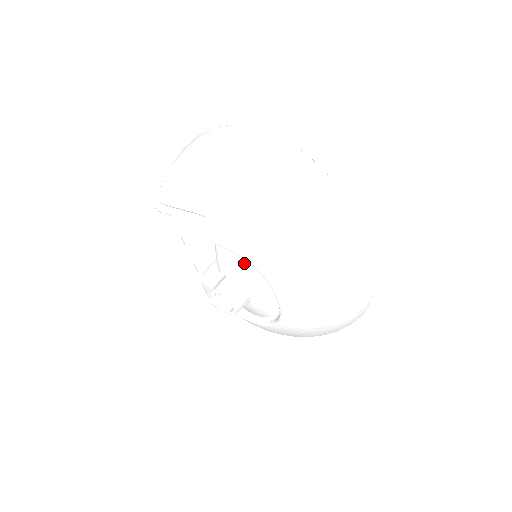
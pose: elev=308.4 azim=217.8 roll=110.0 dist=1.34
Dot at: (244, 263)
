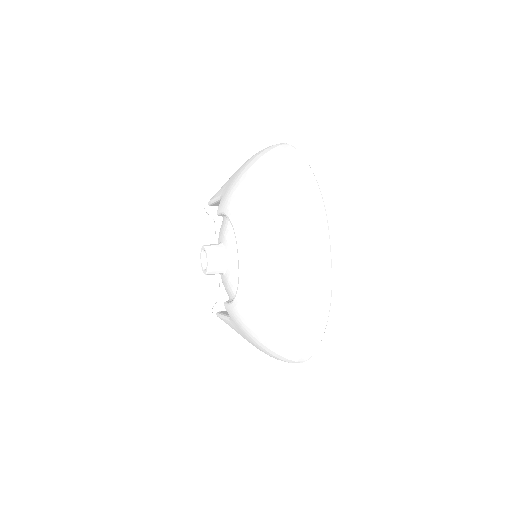
Dot at: (229, 225)
